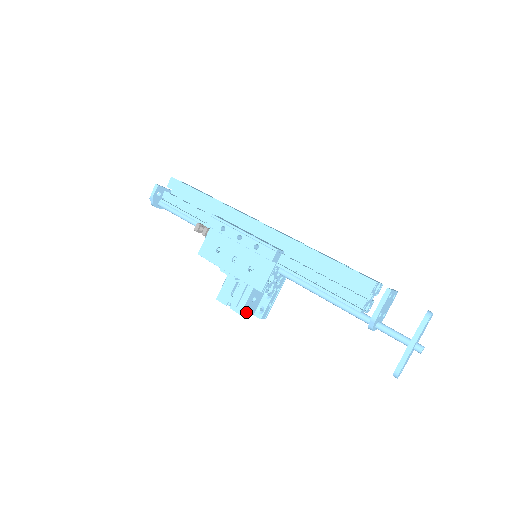
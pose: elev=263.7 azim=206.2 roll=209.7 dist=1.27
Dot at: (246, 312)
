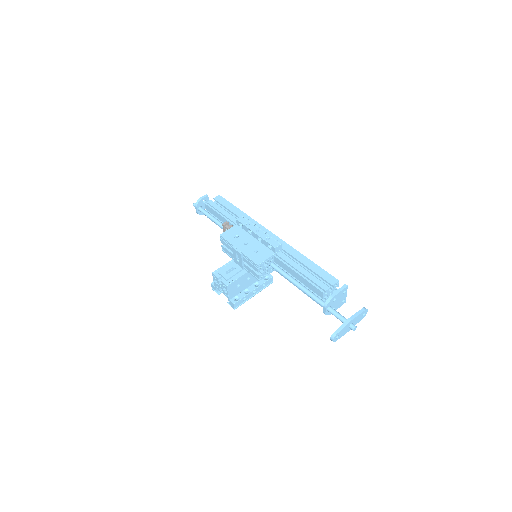
Dot at: (229, 290)
